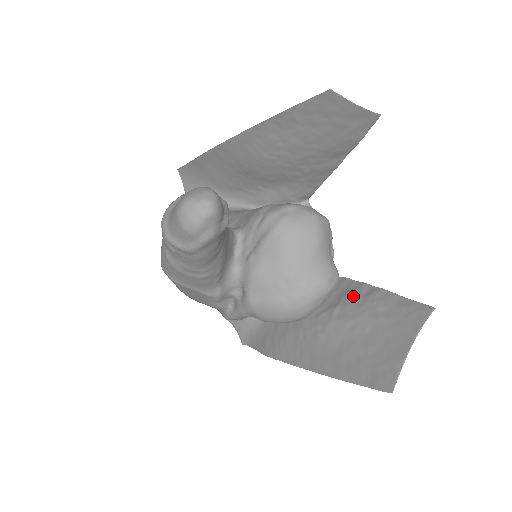
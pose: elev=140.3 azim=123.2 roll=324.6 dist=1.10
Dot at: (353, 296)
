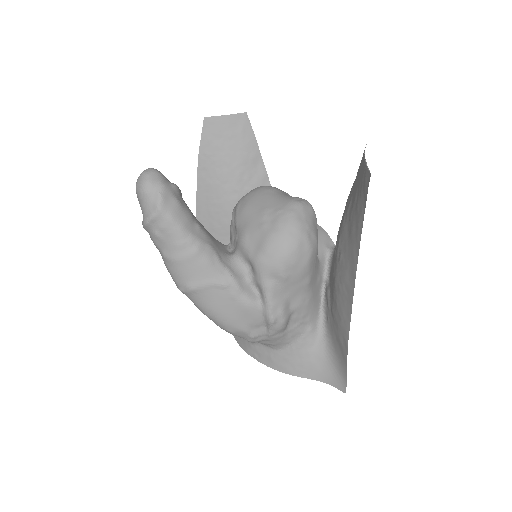
Dot at: occluded
